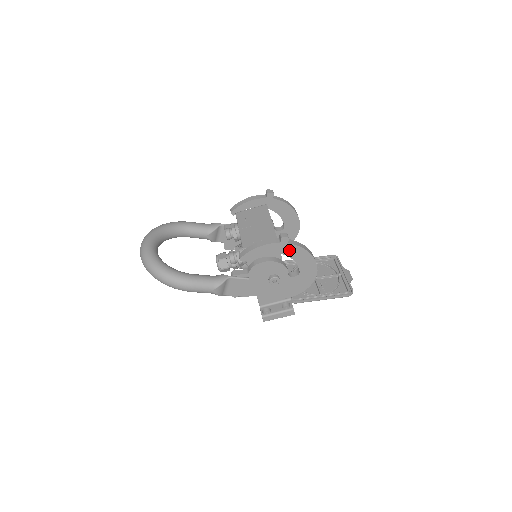
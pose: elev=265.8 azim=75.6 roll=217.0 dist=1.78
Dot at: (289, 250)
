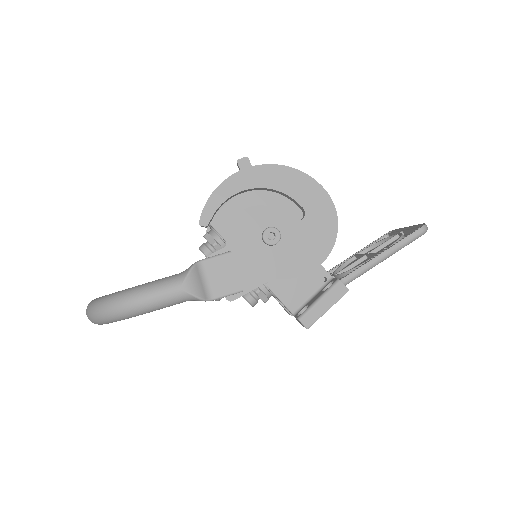
Dot at: (262, 177)
